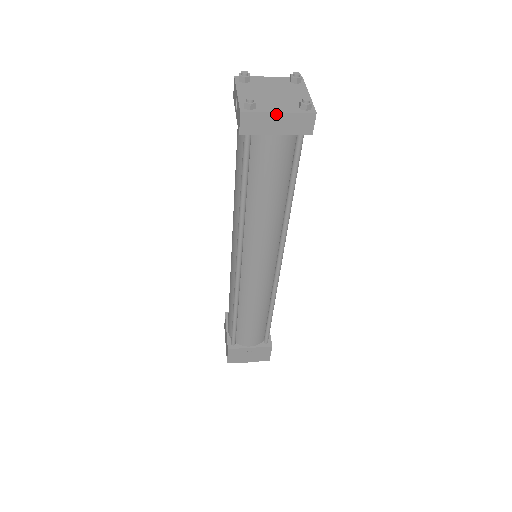
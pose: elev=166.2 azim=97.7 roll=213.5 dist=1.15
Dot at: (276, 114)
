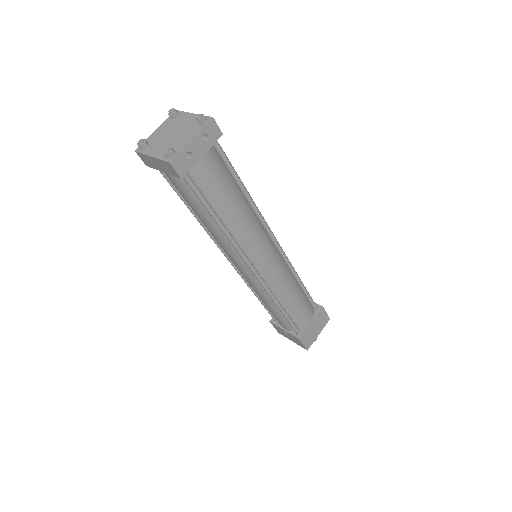
Dot at: (151, 157)
